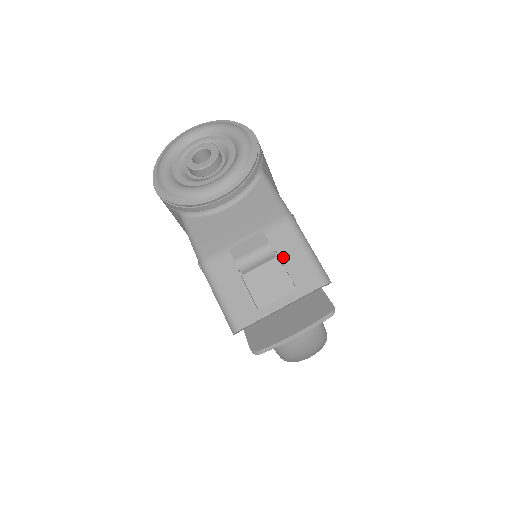
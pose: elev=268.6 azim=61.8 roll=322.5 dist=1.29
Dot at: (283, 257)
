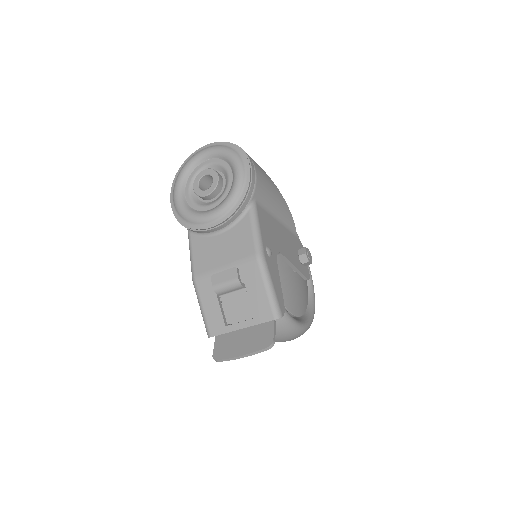
Dot at: (249, 290)
